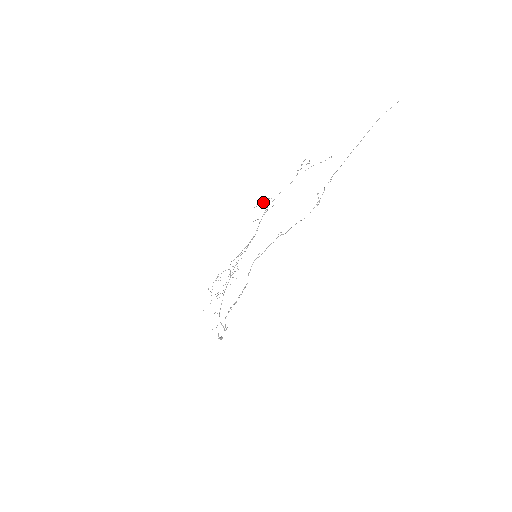
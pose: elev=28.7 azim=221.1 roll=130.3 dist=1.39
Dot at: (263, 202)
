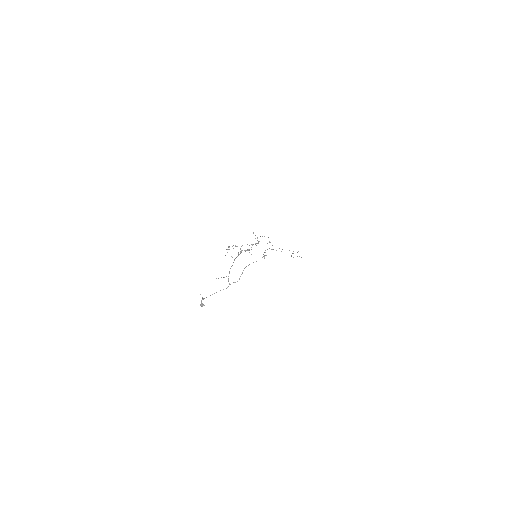
Dot at: (257, 237)
